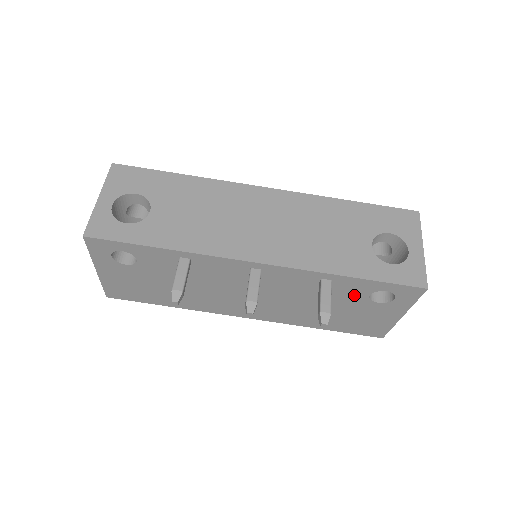
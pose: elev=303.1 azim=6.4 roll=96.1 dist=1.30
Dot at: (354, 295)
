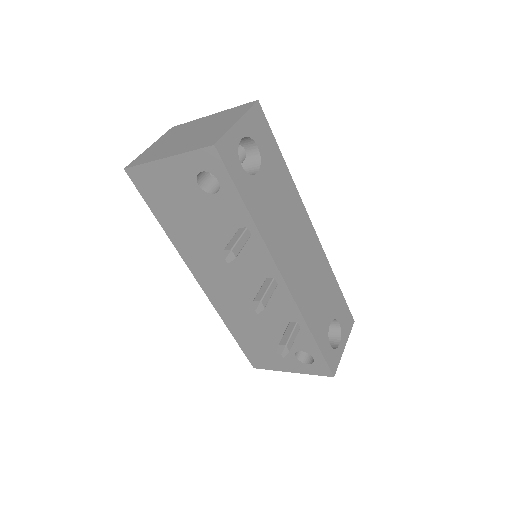
Dot at: (293, 343)
